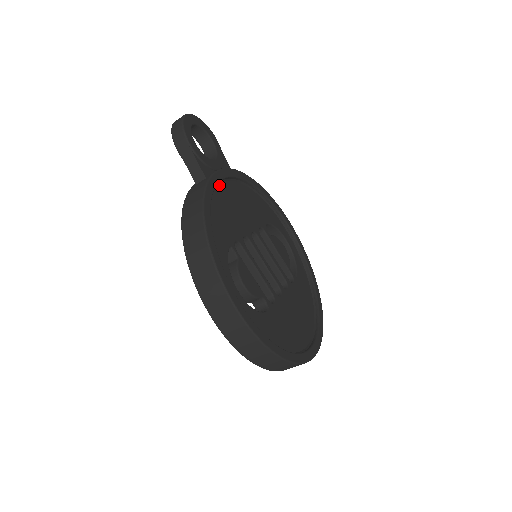
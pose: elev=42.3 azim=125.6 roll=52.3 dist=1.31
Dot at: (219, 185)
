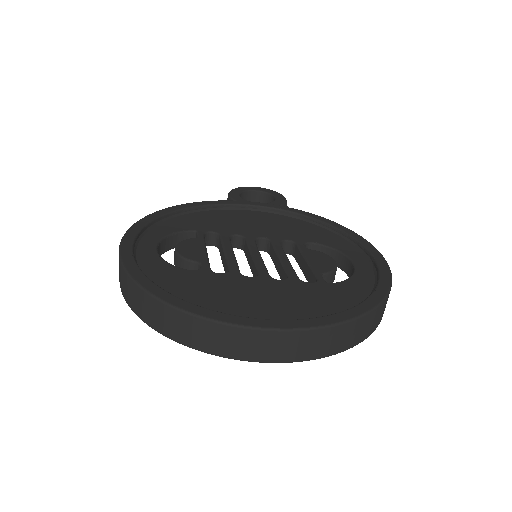
Dot at: (241, 210)
